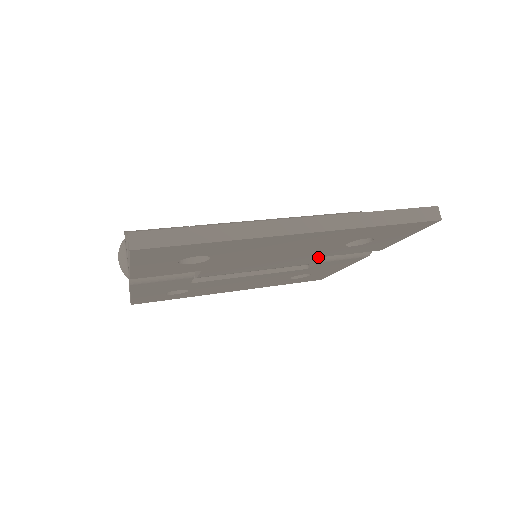
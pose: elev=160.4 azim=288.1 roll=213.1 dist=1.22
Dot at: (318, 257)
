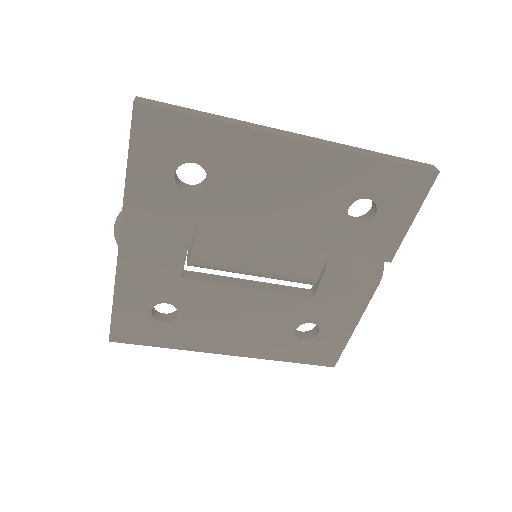
Dot at: (321, 250)
